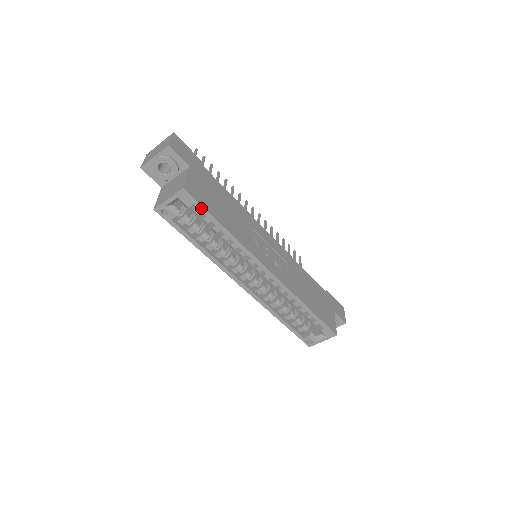
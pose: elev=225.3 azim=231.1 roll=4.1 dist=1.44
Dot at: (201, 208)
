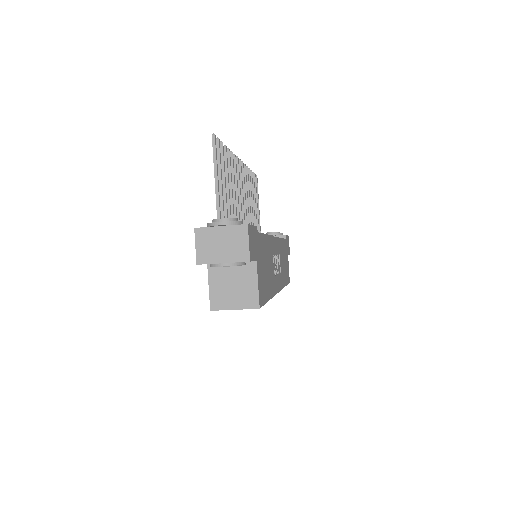
Dot at: occluded
